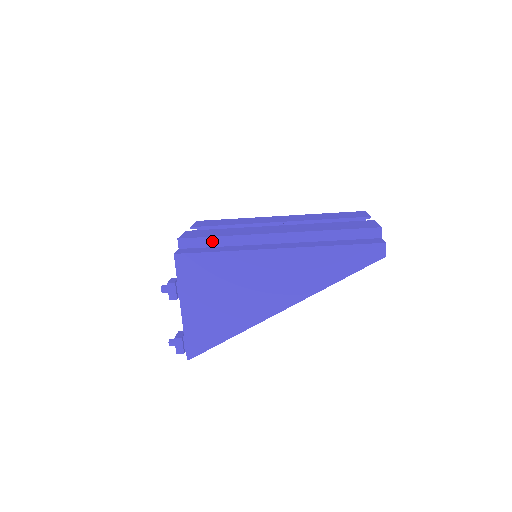
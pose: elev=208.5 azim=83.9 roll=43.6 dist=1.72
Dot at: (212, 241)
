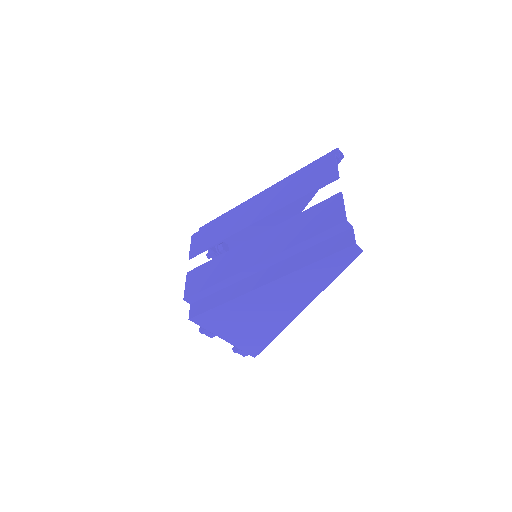
Dot at: (209, 290)
